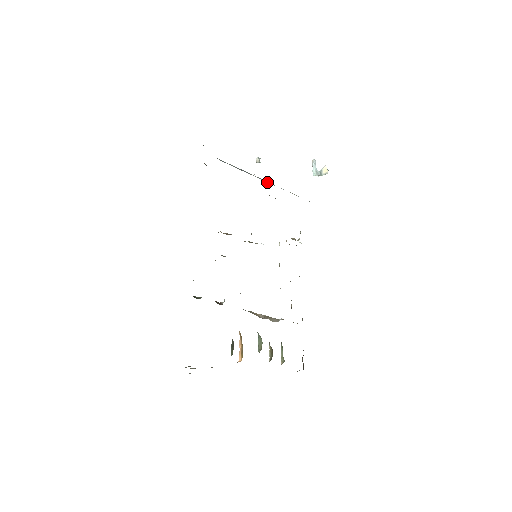
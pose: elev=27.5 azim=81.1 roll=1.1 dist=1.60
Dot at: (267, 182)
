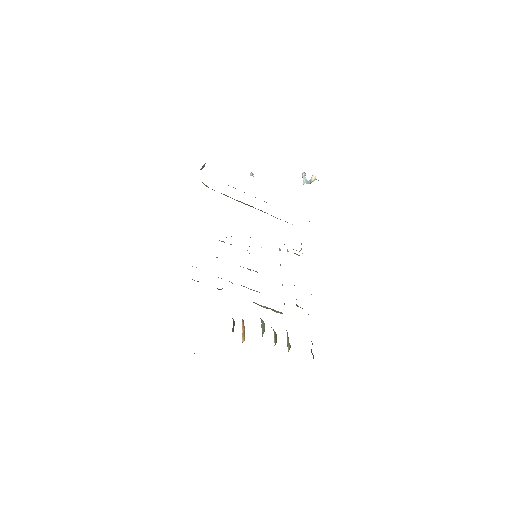
Dot at: (264, 201)
